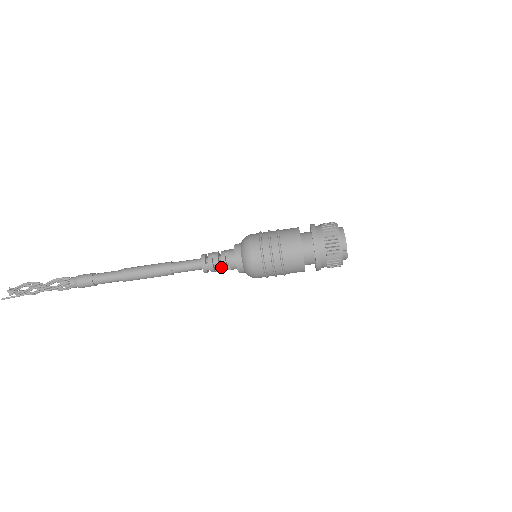
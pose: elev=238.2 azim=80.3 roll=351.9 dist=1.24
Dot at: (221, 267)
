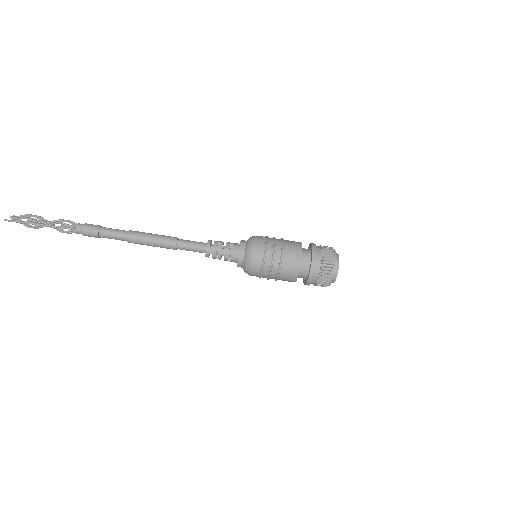
Dot at: (223, 255)
